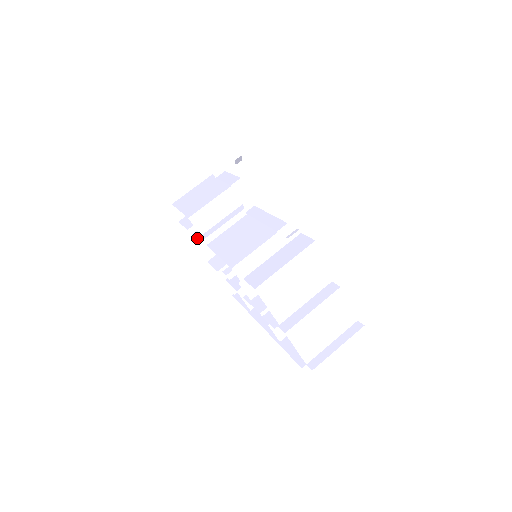
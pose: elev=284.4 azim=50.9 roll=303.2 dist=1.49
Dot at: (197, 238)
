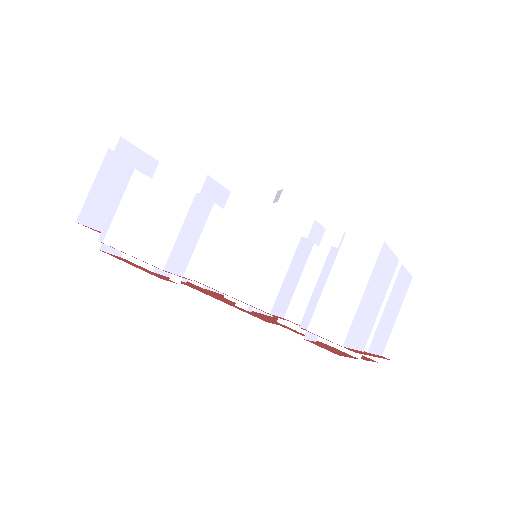
Dot at: (167, 272)
